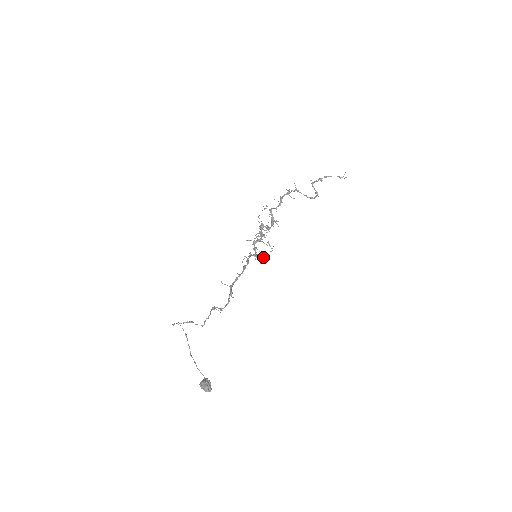
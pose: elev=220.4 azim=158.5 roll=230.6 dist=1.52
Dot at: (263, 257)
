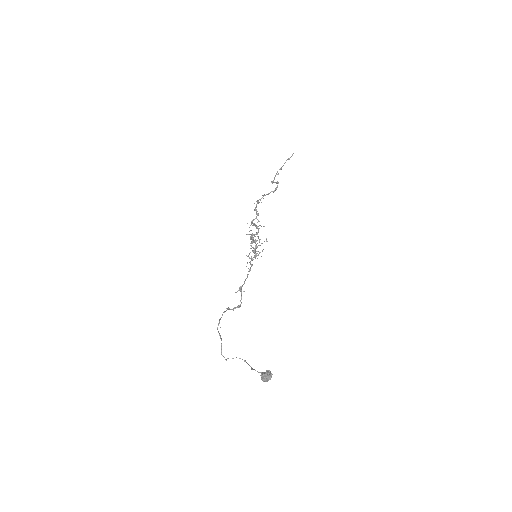
Dot at: occluded
